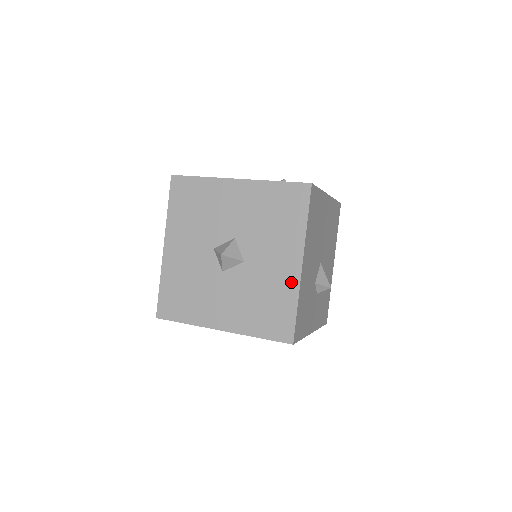
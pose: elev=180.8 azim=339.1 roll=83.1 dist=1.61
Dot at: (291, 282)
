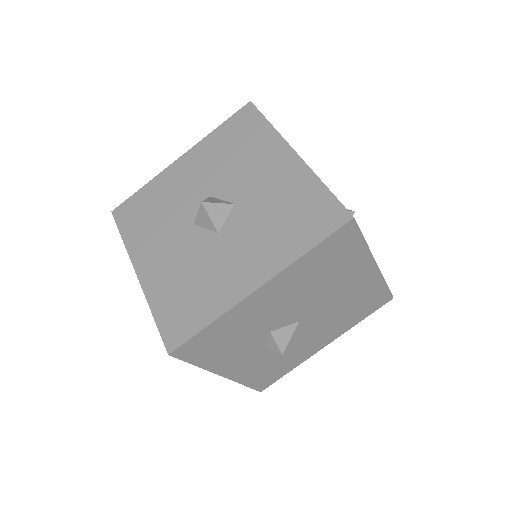
Dot at: (297, 173)
